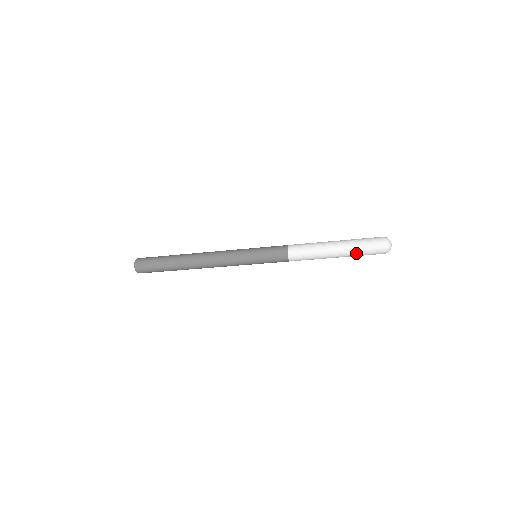
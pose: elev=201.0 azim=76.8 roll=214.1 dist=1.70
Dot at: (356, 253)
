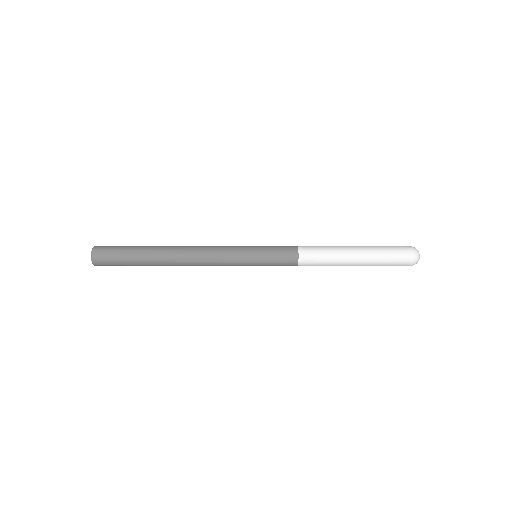
Dot at: (380, 262)
